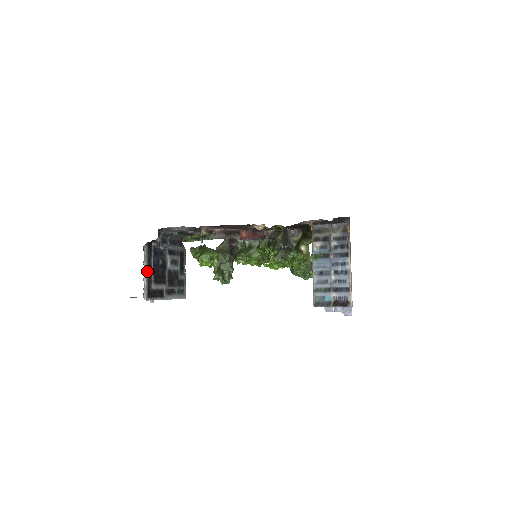
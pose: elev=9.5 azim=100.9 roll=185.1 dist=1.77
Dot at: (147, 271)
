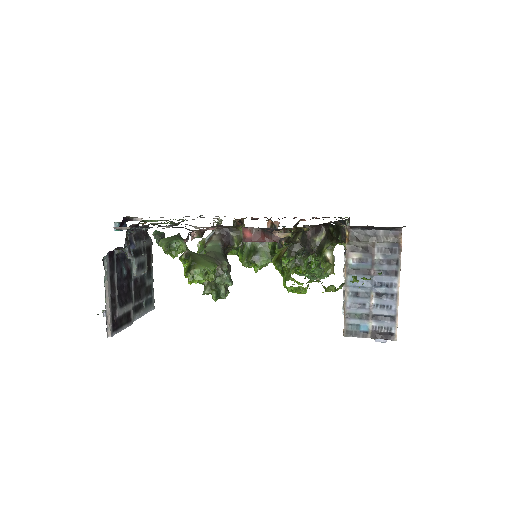
Dot at: (110, 294)
